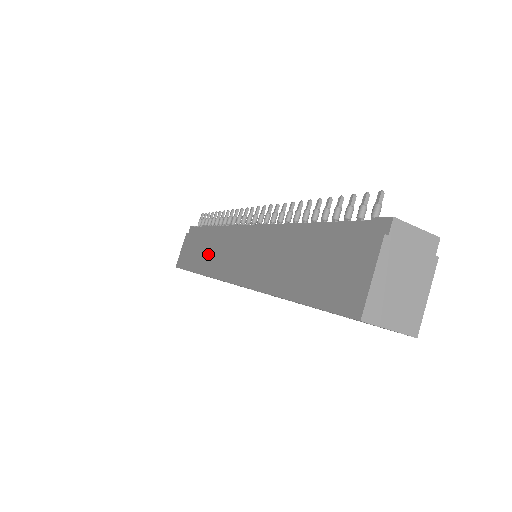
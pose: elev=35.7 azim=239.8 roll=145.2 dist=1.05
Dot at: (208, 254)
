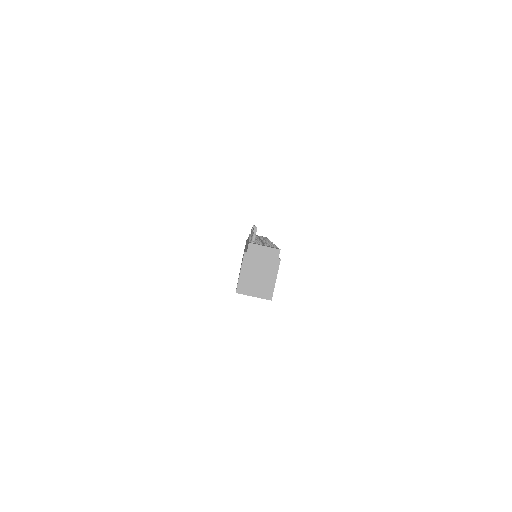
Dot at: occluded
